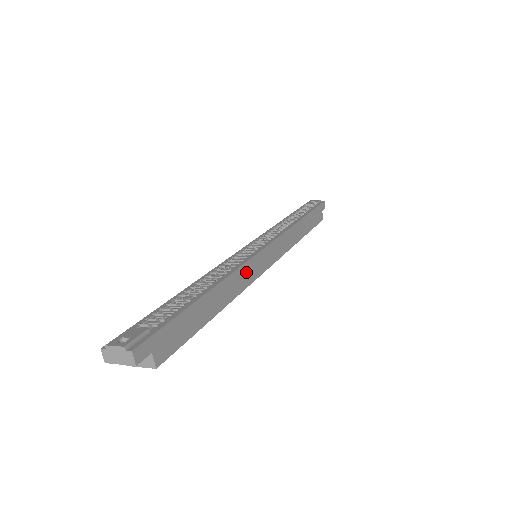
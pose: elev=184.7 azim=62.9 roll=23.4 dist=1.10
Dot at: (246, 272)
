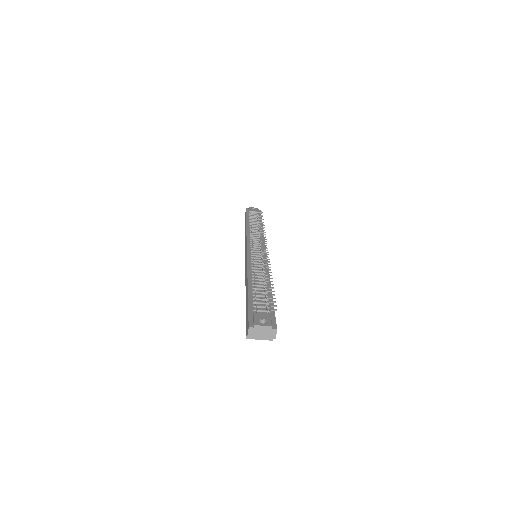
Dot at: occluded
